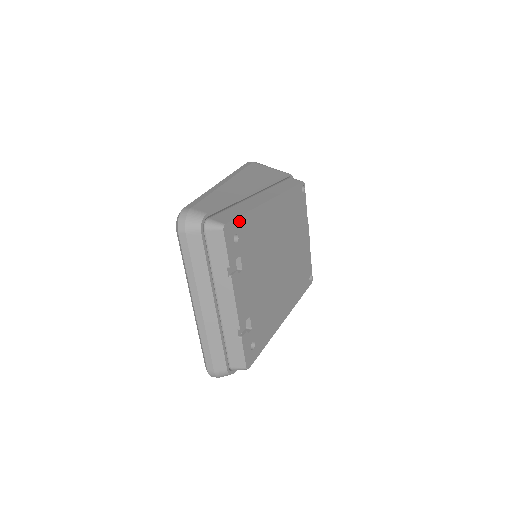
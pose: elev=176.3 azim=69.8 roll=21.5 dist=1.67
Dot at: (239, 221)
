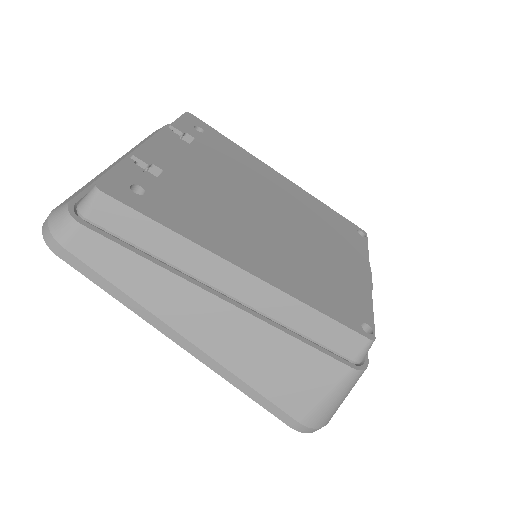
Dot at: (214, 132)
